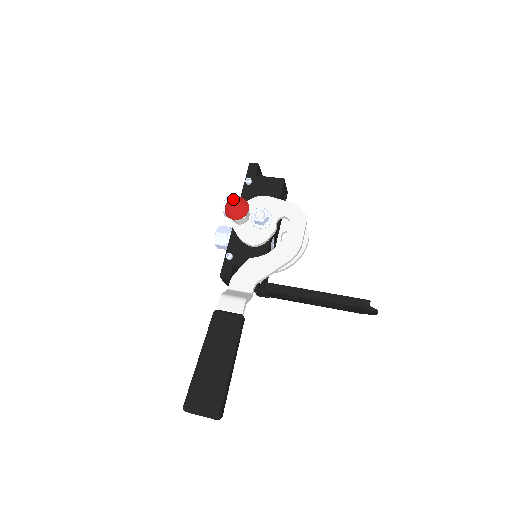
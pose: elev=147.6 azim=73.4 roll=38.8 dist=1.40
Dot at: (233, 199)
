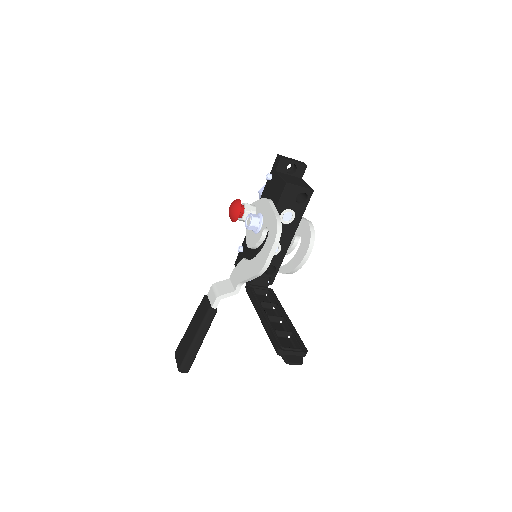
Dot at: (233, 201)
